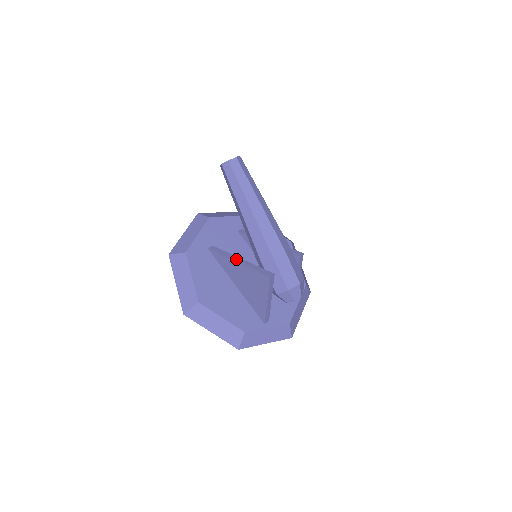
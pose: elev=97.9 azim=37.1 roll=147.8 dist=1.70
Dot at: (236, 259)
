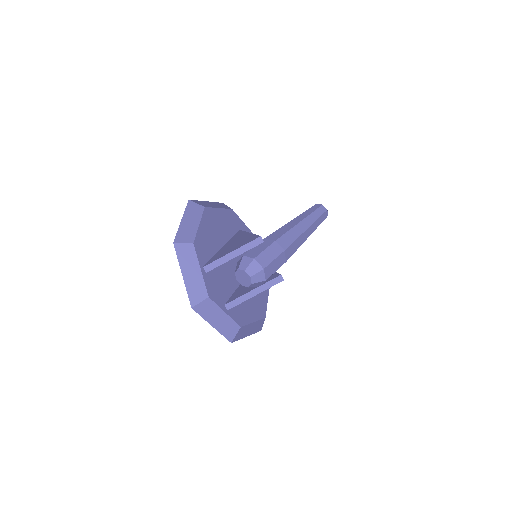
Dot at: occluded
